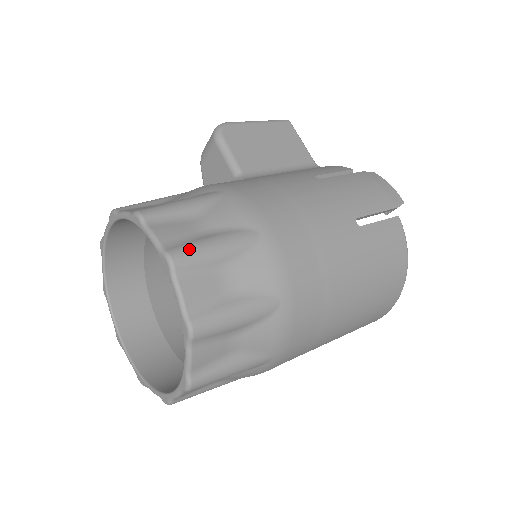
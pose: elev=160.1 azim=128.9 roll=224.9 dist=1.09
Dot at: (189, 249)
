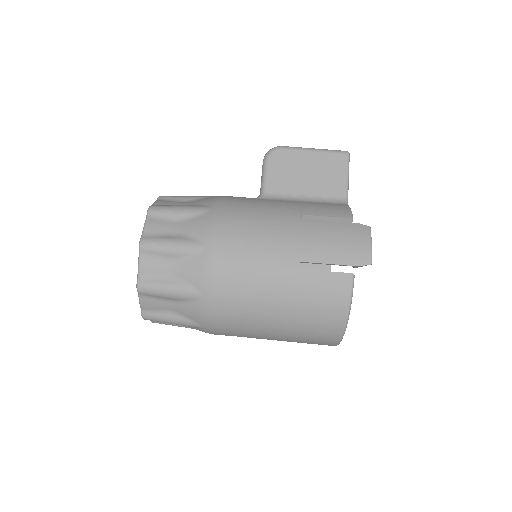
Dot at: (154, 241)
